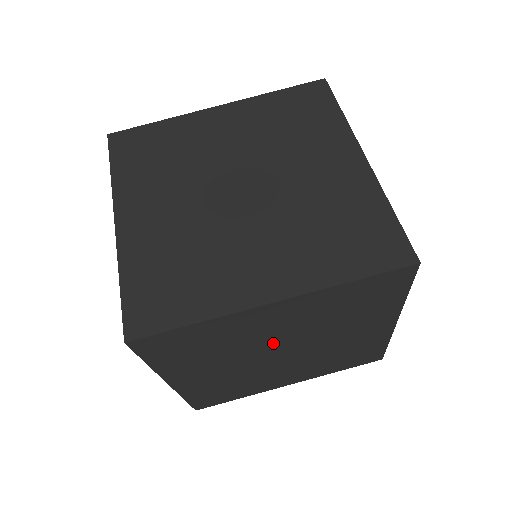
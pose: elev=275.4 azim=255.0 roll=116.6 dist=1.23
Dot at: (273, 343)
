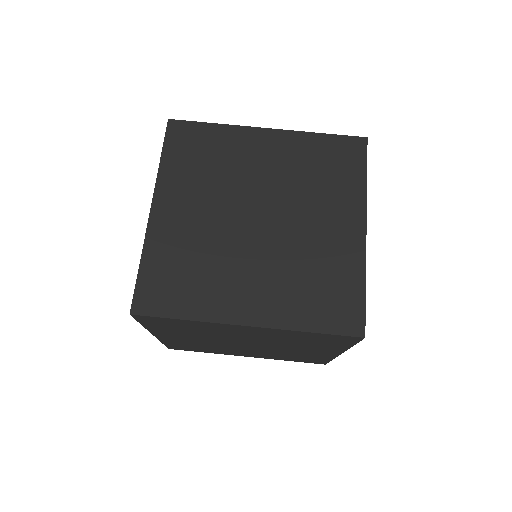
Dot at: (240, 339)
